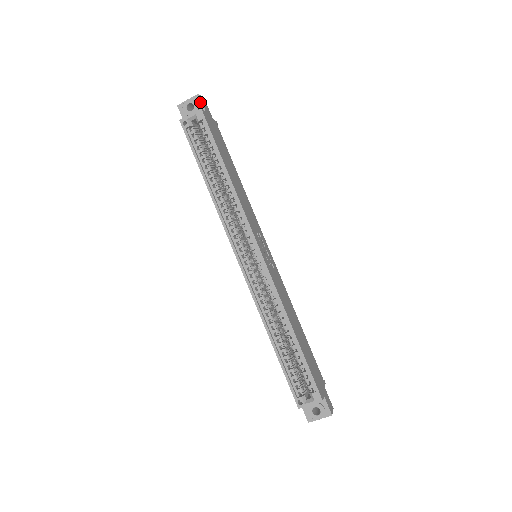
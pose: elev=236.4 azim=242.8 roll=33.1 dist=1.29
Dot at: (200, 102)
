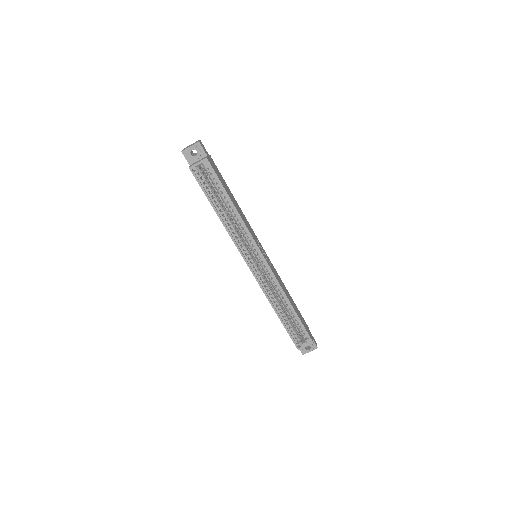
Dot at: (201, 148)
